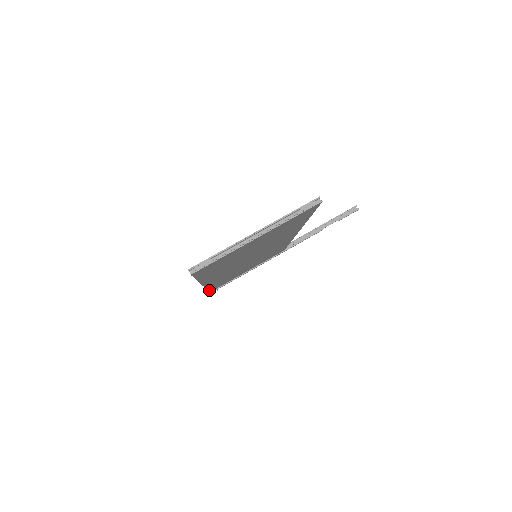
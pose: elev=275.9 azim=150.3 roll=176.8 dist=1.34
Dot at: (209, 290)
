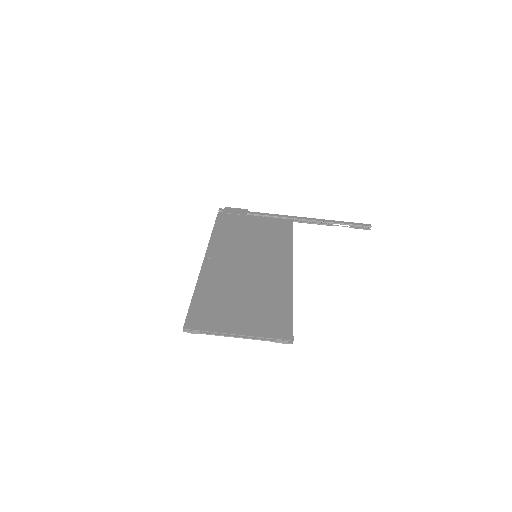
Dot at: occluded
